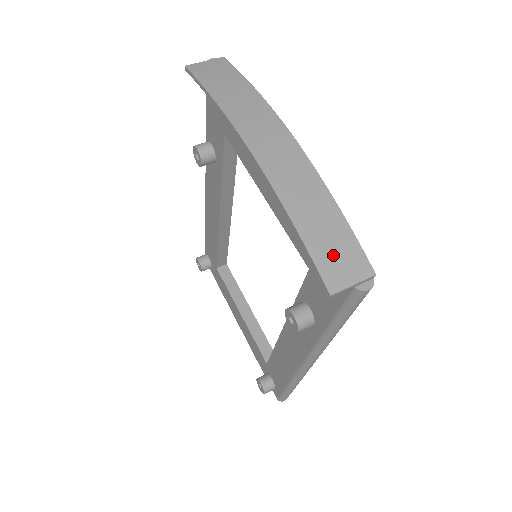
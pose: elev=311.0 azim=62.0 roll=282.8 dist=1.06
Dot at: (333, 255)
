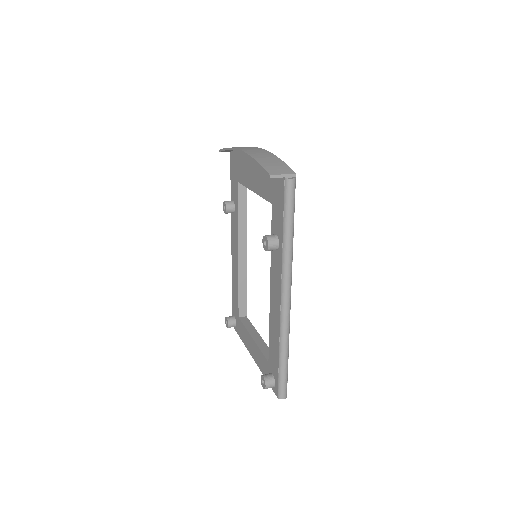
Dot at: (274, 167)
